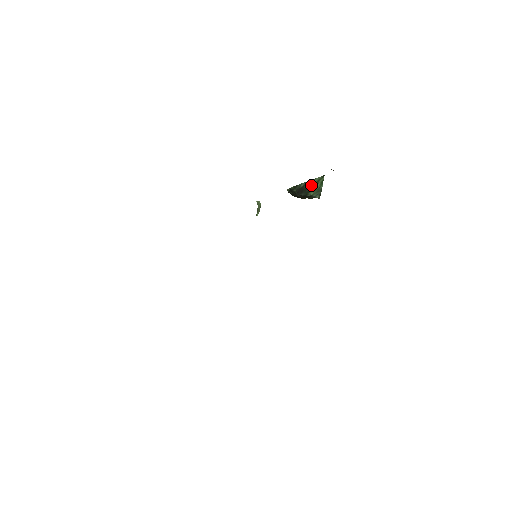
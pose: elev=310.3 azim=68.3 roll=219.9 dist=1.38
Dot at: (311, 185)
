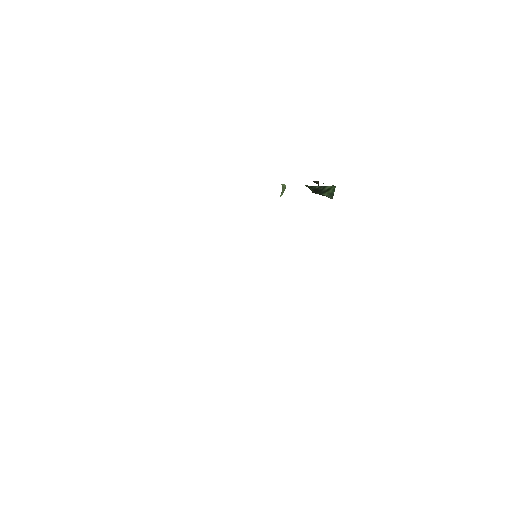
Dot at: (325, 189)
